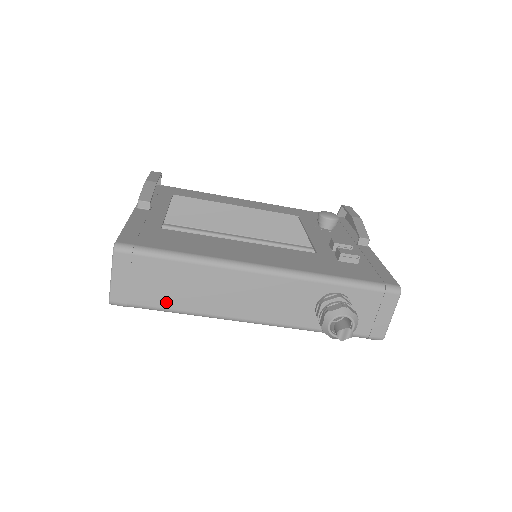
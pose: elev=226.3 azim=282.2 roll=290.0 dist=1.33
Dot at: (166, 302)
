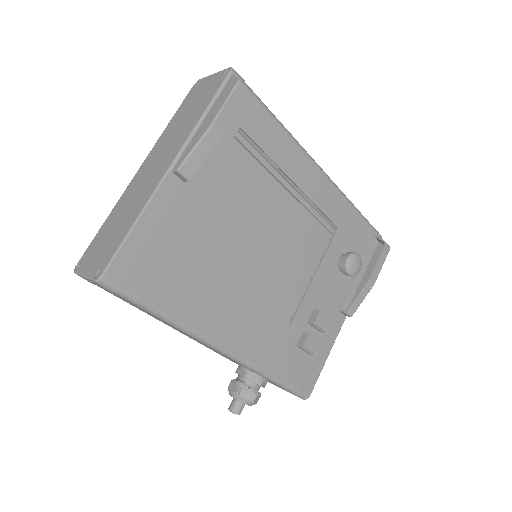
Dot at: (127, 302)
